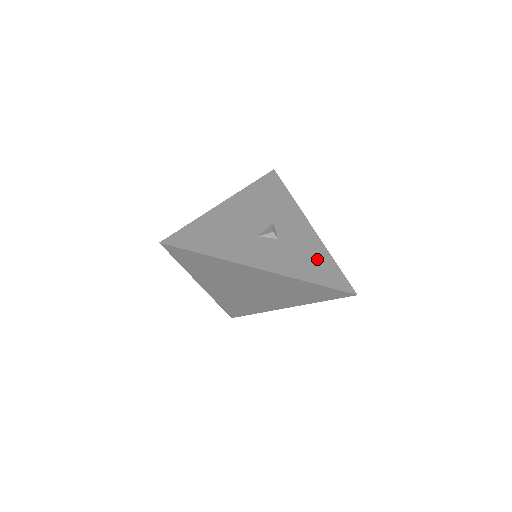
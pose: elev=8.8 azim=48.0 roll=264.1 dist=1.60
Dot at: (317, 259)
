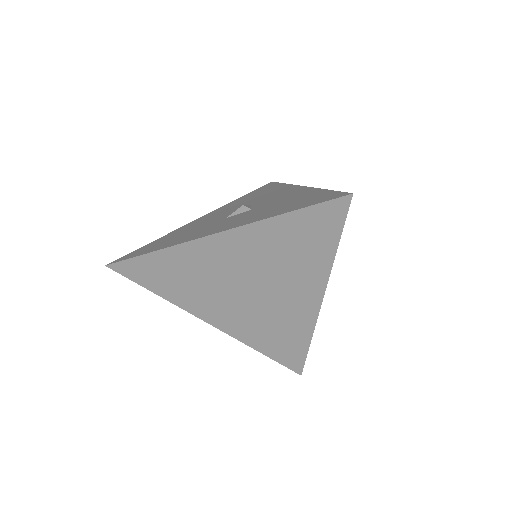
Dot at: (299, 198)
